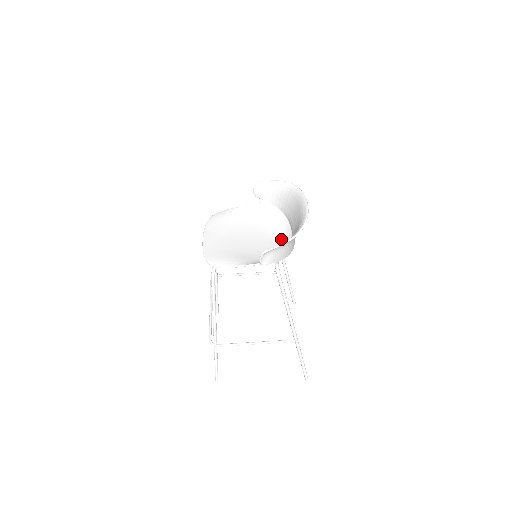
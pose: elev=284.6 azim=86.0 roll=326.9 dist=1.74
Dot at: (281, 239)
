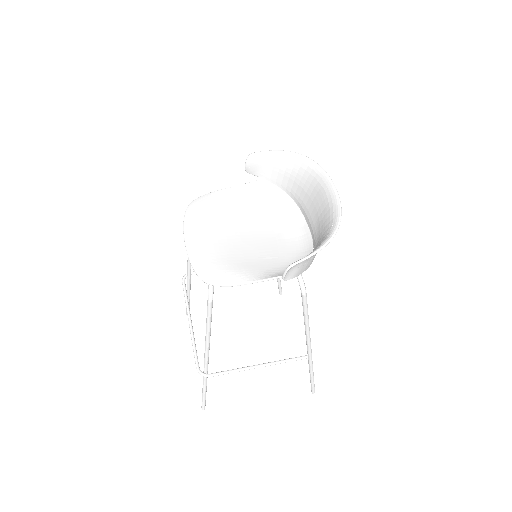
Dot at: (293, 233)
